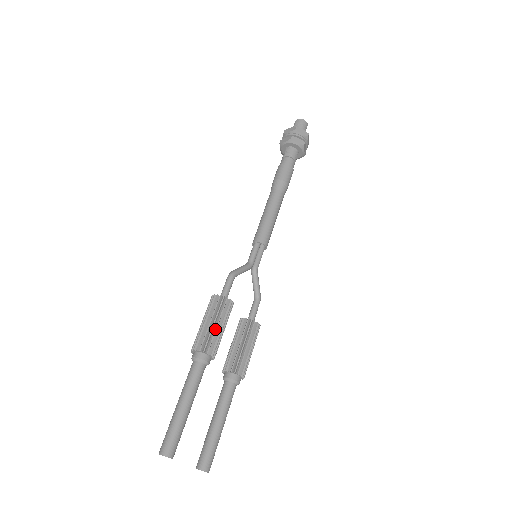
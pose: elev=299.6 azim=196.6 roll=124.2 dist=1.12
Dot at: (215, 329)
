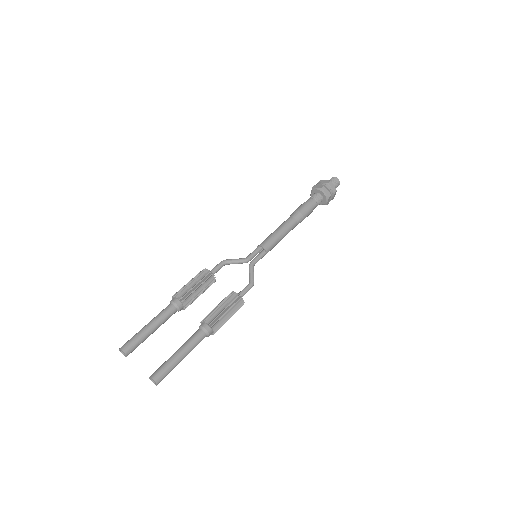
Dot at: (188, 284)
